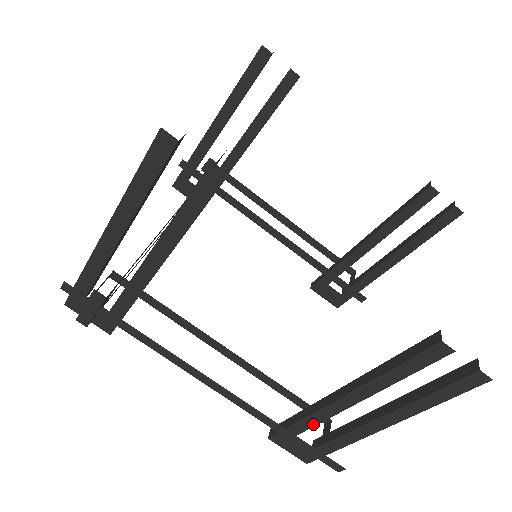
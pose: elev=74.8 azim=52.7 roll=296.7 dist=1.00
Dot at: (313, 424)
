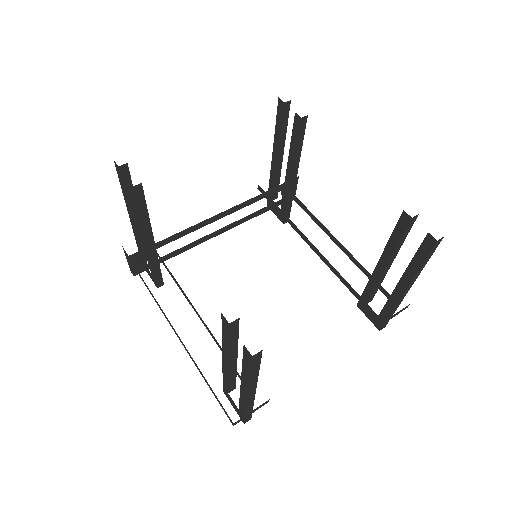
Dot at: (227, 382)
